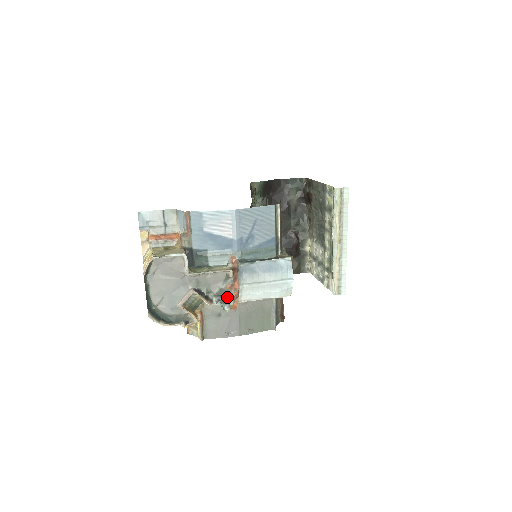
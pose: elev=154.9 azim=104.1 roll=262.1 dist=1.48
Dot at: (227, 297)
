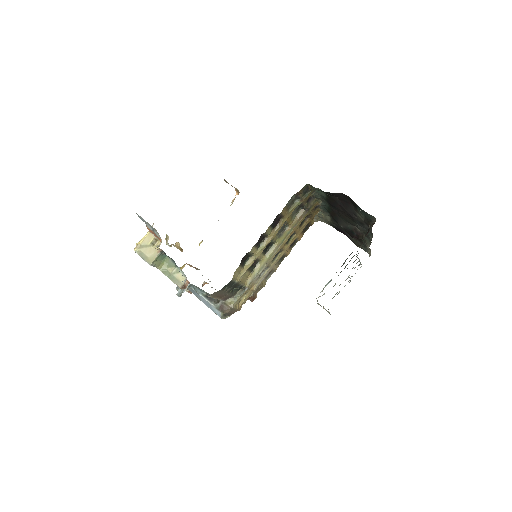
Dot at: occluded
